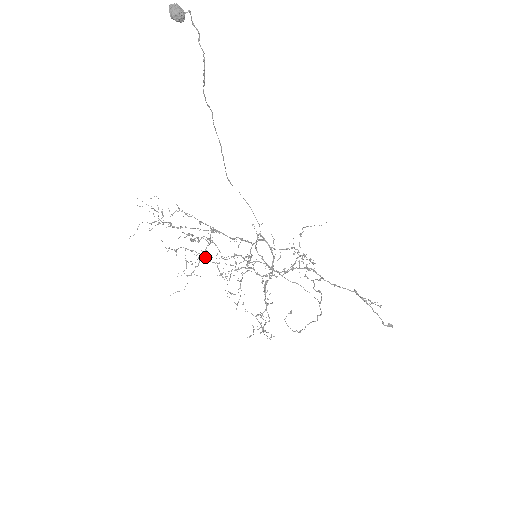
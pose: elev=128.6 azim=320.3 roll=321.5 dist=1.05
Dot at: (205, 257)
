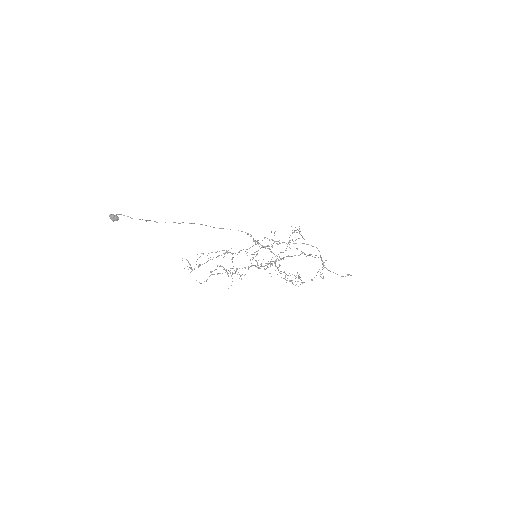
Dot at: occluded
